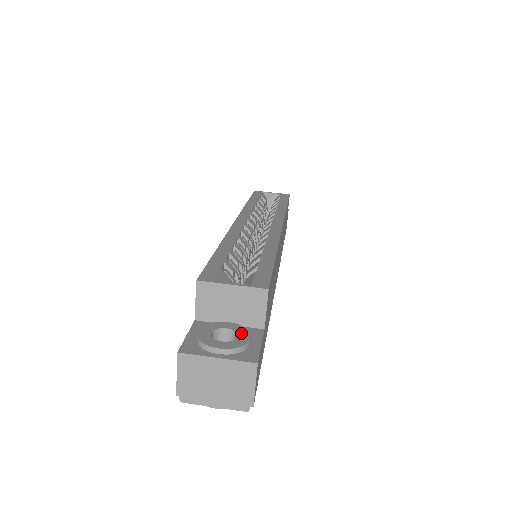
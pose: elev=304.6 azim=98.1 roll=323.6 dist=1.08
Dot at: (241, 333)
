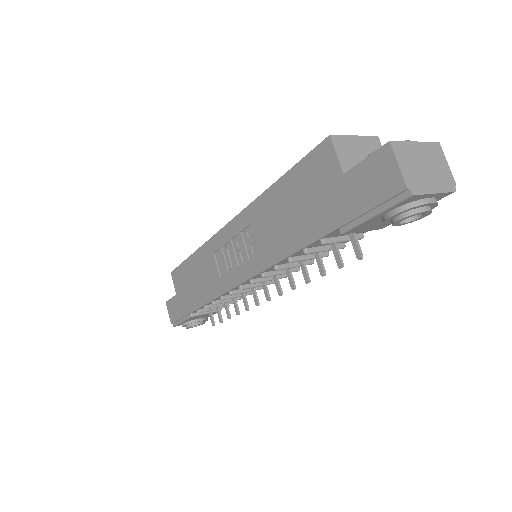
Dot at: occluded
